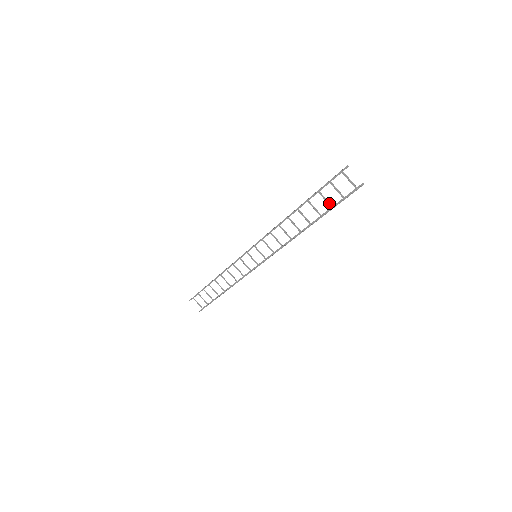
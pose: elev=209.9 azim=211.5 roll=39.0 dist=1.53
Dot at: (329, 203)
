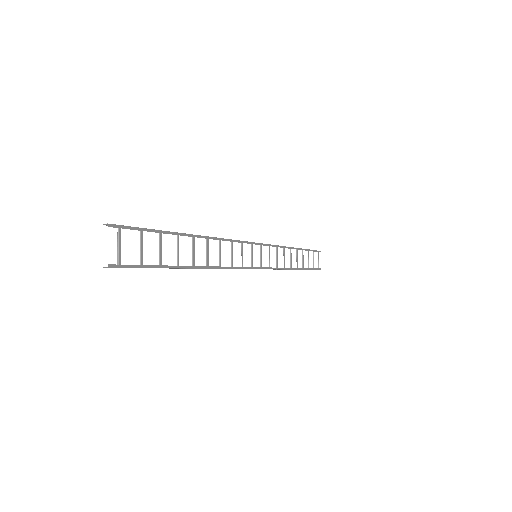
Dot at: (159, 257)
